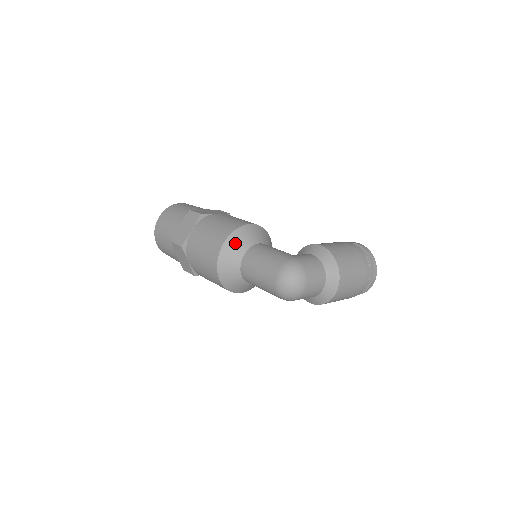
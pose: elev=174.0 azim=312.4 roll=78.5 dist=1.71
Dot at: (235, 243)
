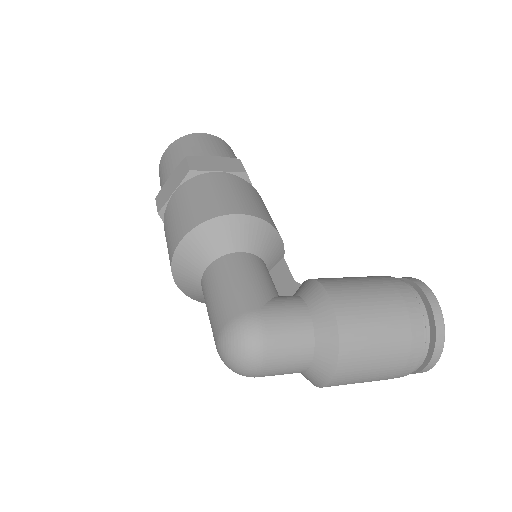
Dot at: (198, 244)
